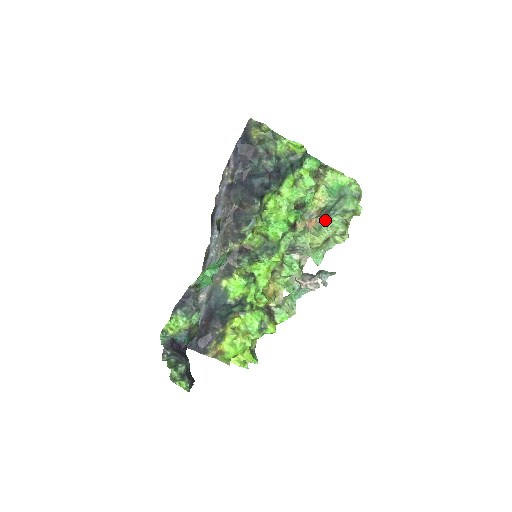
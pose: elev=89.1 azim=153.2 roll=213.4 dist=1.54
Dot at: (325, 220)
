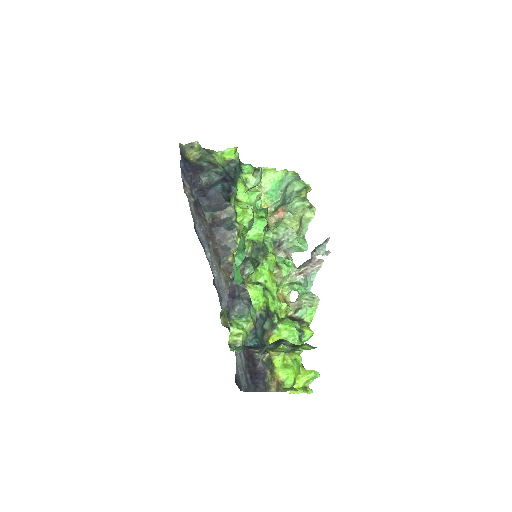
Dot at: (288, 206)
